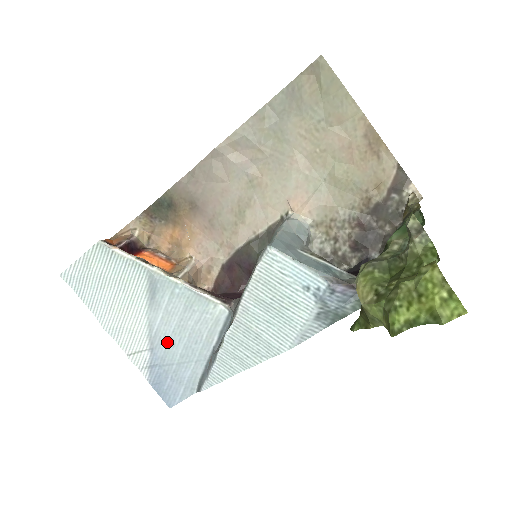
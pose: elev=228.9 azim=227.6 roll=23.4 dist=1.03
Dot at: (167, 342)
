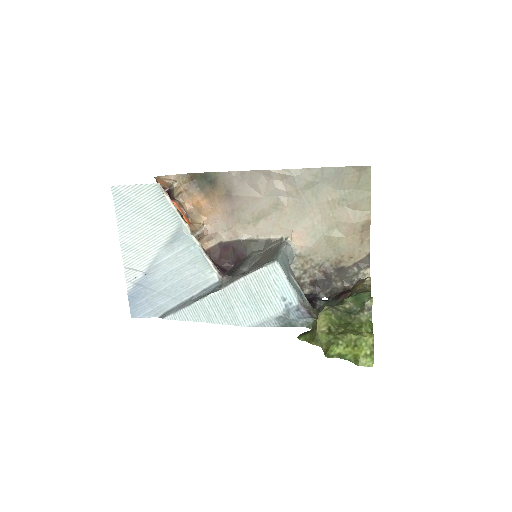
Dot at: (161, 275)
